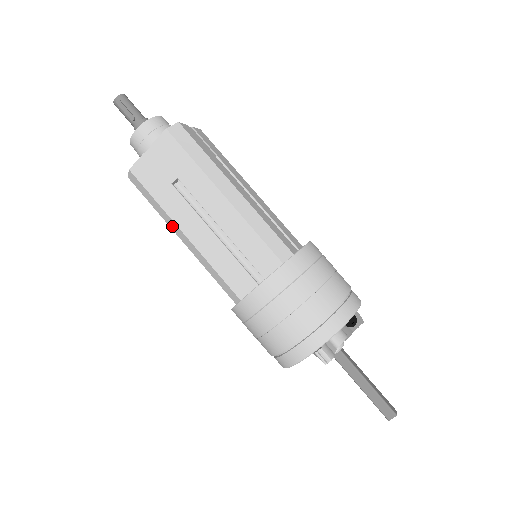
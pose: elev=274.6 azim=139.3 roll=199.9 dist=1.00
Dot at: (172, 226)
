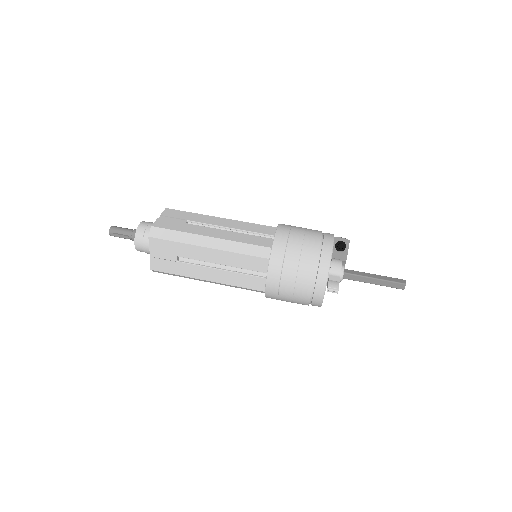
Dot at: occluded
